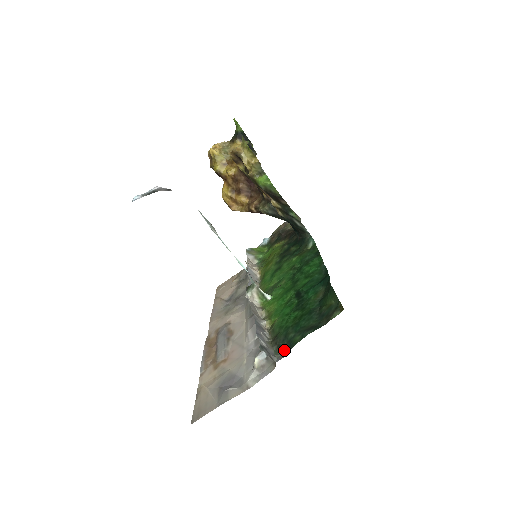
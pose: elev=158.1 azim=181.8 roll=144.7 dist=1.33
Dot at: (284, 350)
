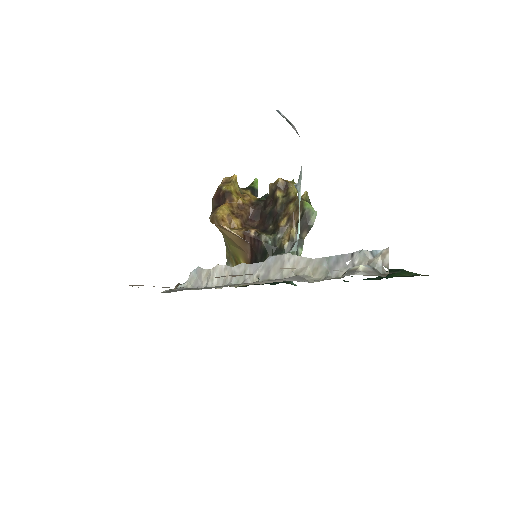
Dot at: occluded
